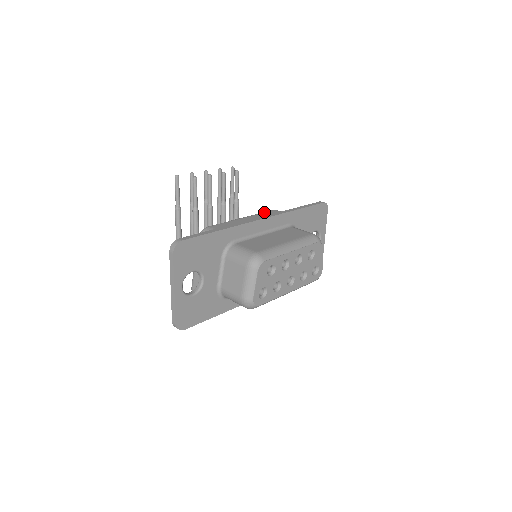
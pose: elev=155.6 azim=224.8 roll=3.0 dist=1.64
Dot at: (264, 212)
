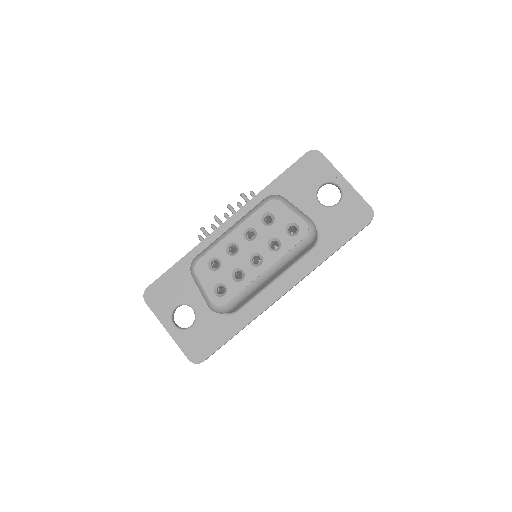
Dot at: occluded
